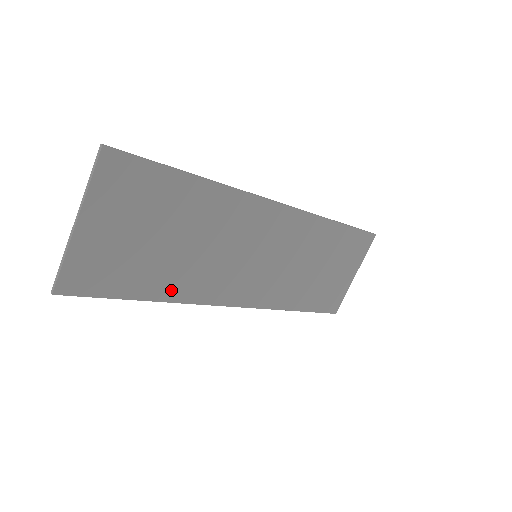
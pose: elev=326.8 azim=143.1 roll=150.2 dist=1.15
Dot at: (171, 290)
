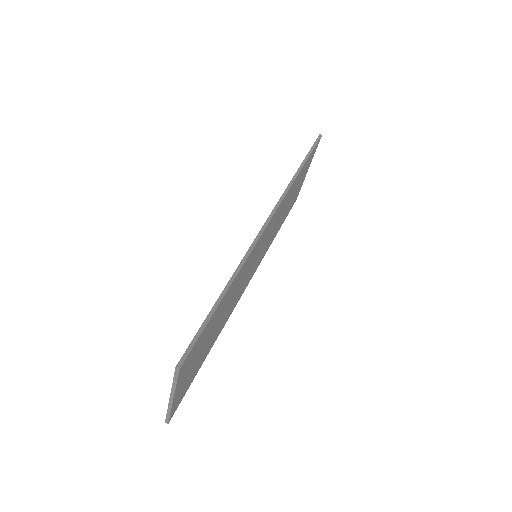
Dot at: (217, 335)
